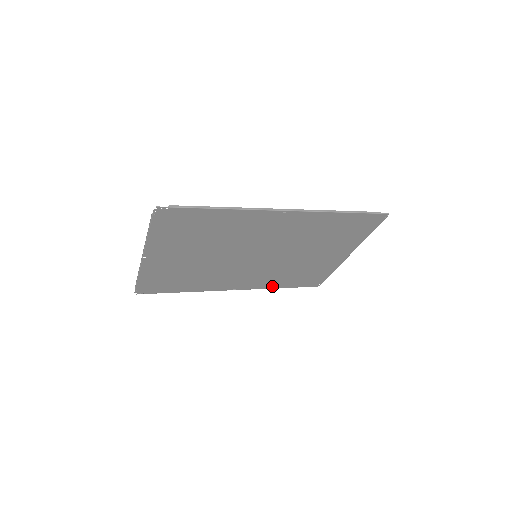
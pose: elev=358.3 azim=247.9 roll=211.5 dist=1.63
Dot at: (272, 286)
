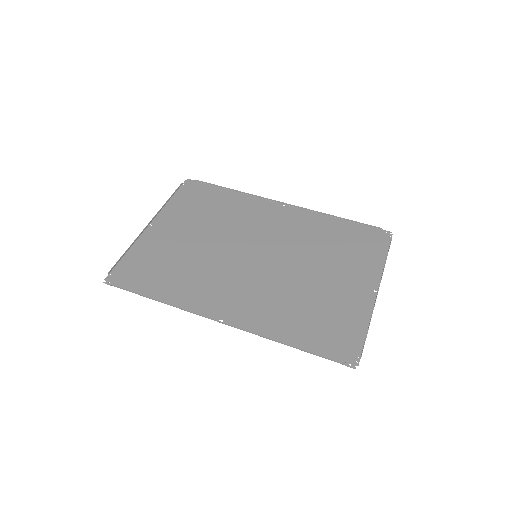
Dot at: (325, 219)
